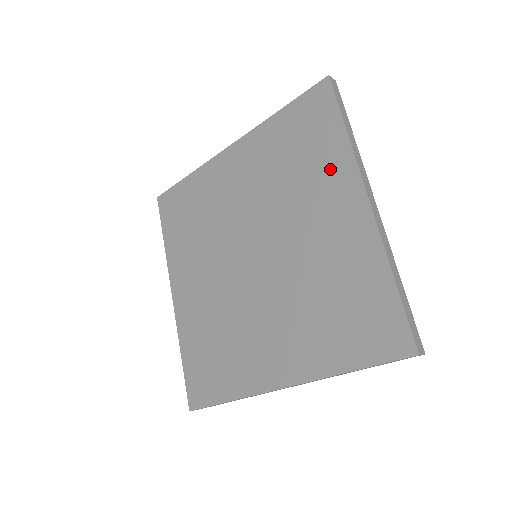
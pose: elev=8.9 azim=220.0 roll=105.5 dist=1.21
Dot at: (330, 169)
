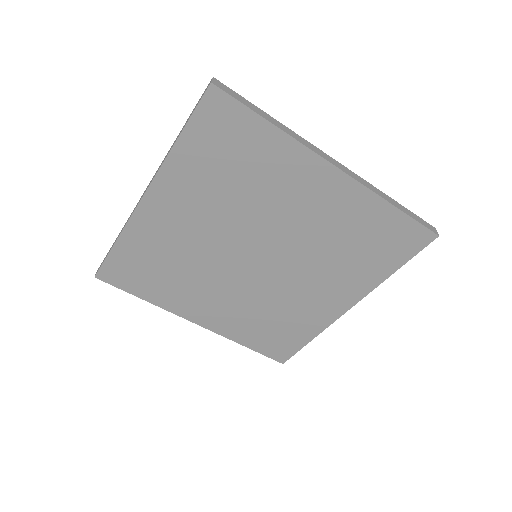
Dot at: (281, 163)
